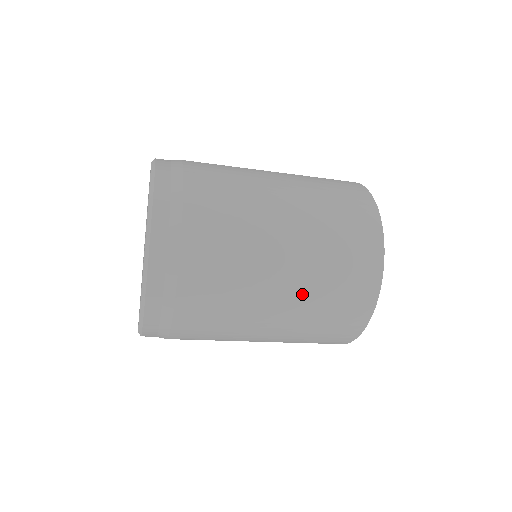
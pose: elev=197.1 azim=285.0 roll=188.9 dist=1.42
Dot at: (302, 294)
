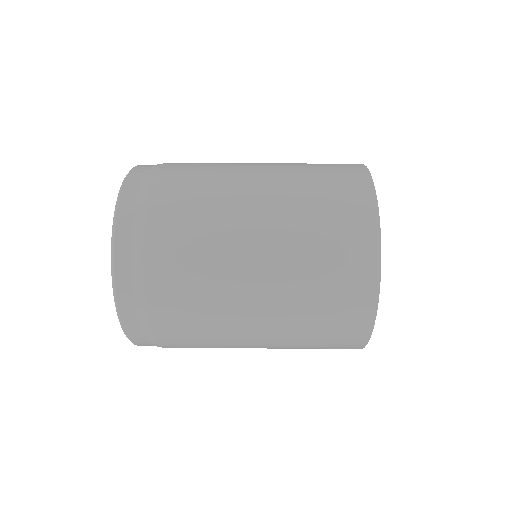
Dot at: (285, 247)
